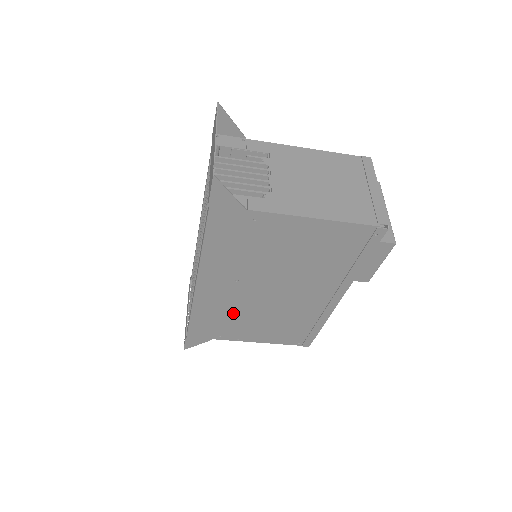
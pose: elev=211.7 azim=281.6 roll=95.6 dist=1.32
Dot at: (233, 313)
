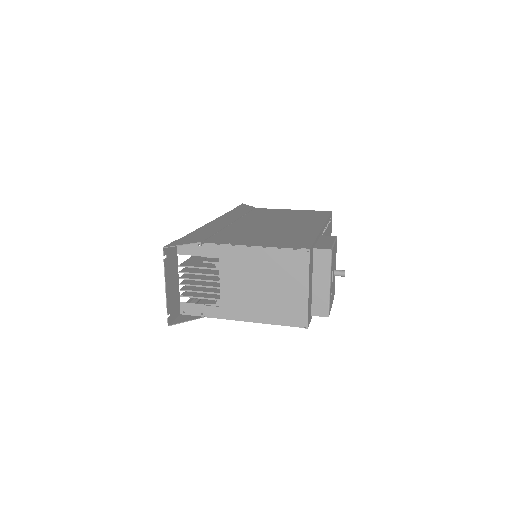
Dot at: occluded
